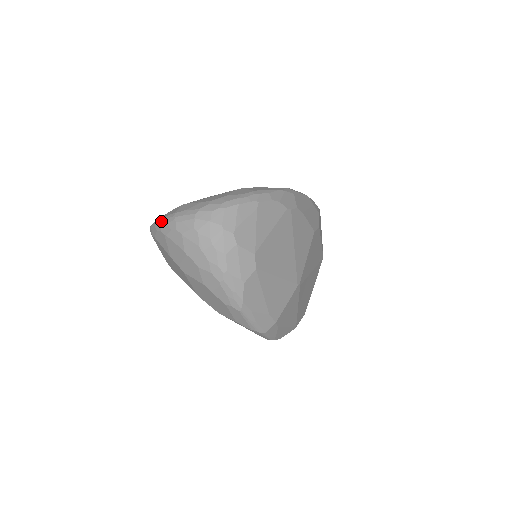
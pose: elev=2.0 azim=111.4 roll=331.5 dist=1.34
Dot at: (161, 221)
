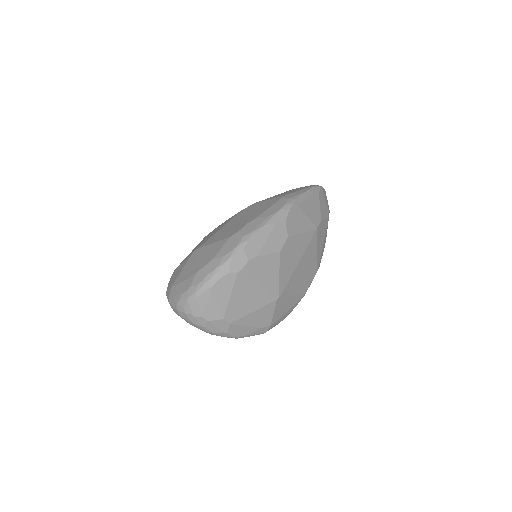
Dot at: occluded
